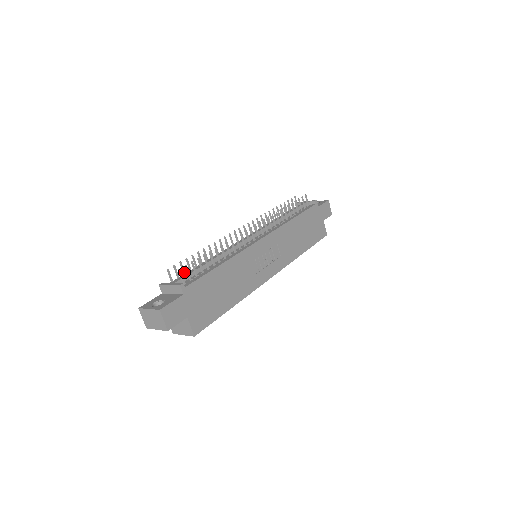
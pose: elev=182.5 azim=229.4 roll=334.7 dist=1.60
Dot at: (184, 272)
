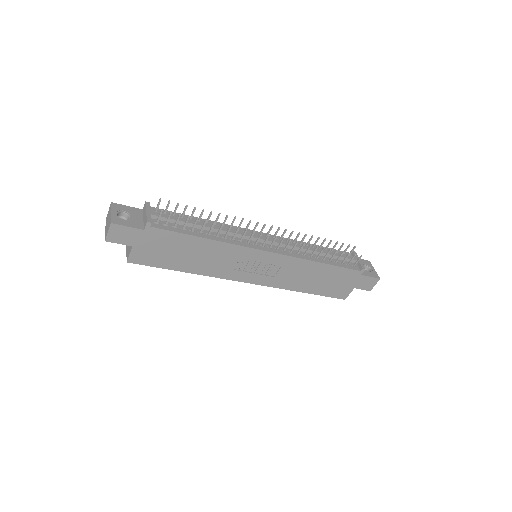
Dot at: (175, 212)
